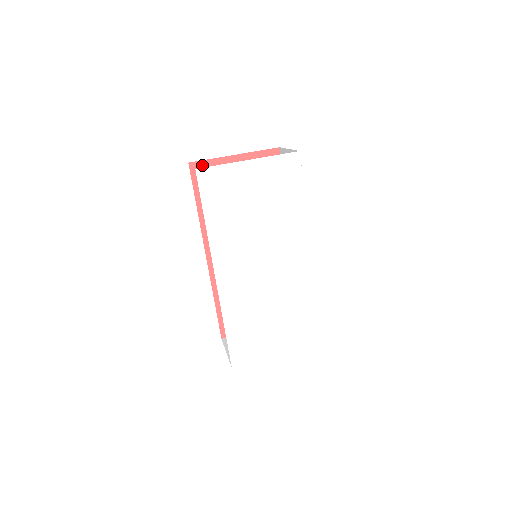
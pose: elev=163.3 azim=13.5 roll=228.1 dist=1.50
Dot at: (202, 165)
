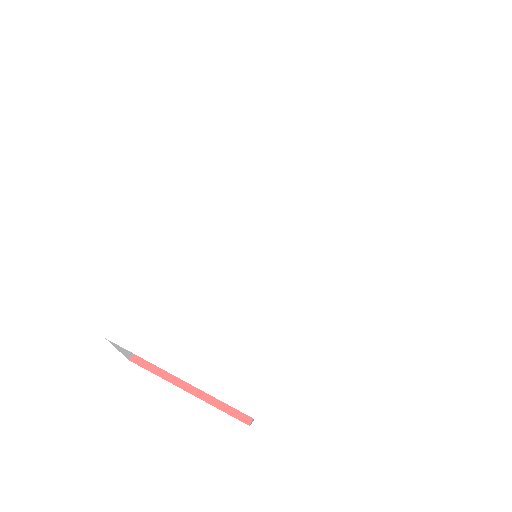
Dot at: occluded
